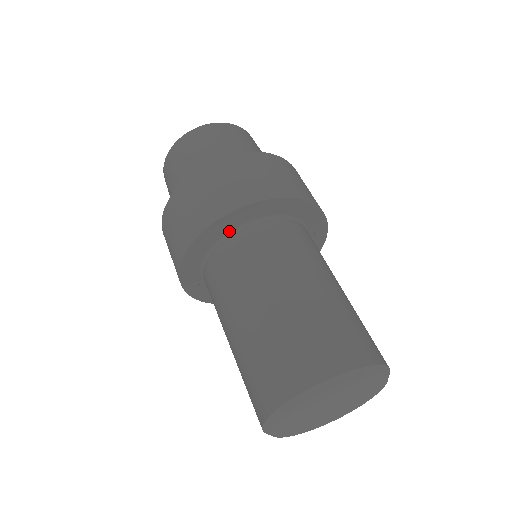
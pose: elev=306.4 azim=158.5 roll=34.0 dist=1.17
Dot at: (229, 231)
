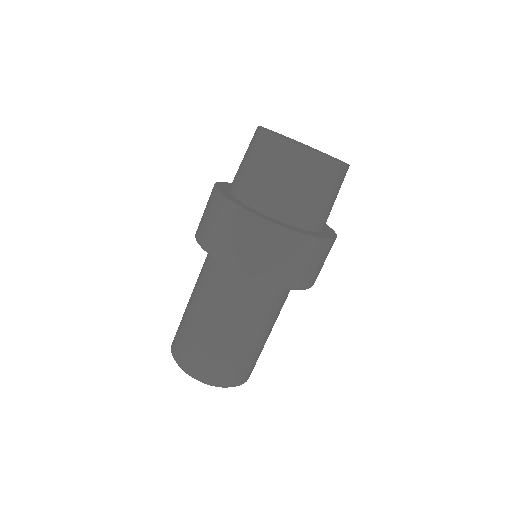
Dot at: occluded
